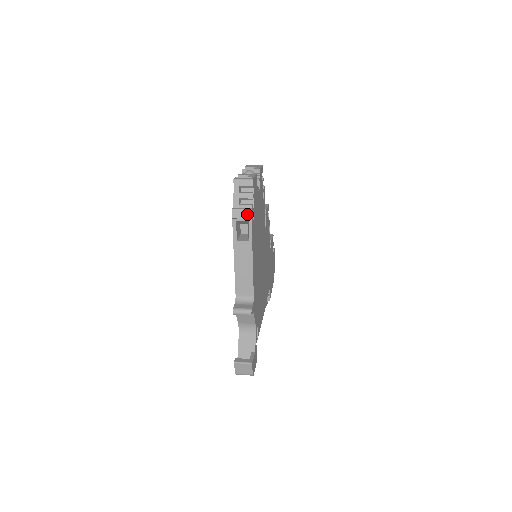
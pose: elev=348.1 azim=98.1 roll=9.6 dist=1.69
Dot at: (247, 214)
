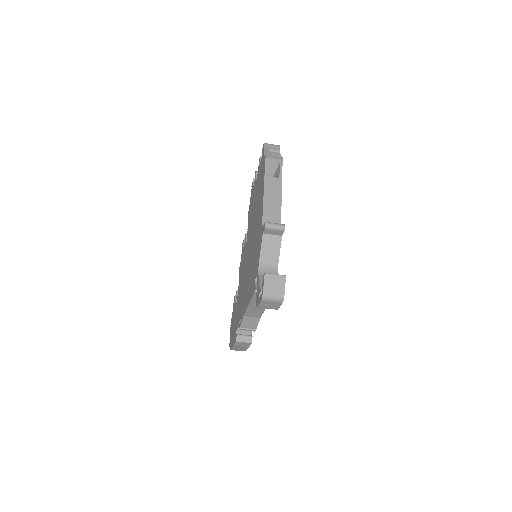
Dot at: (279, 157)
